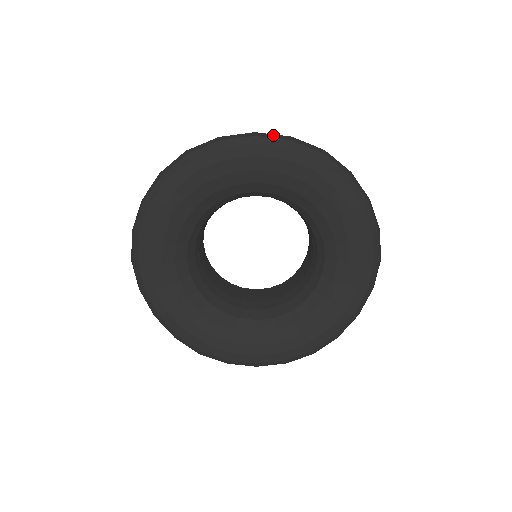
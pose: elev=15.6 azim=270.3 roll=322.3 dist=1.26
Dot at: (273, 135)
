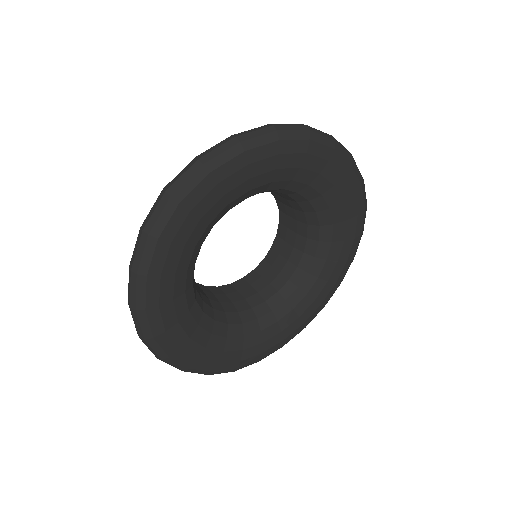
Dot at: occluded
